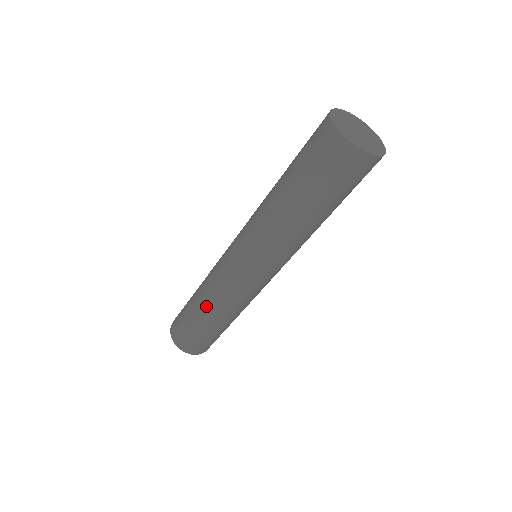
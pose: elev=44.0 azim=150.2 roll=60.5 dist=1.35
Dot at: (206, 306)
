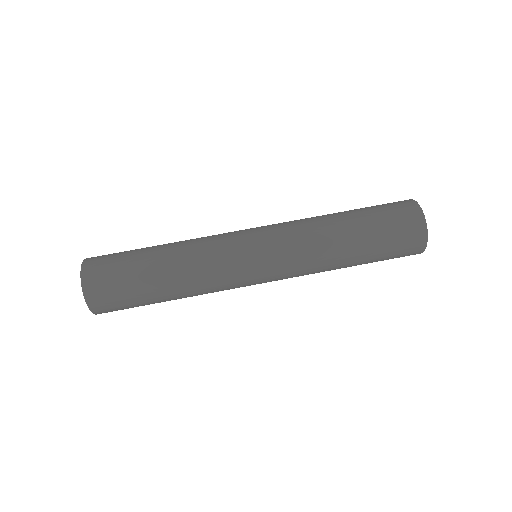
Dot at: occluded
